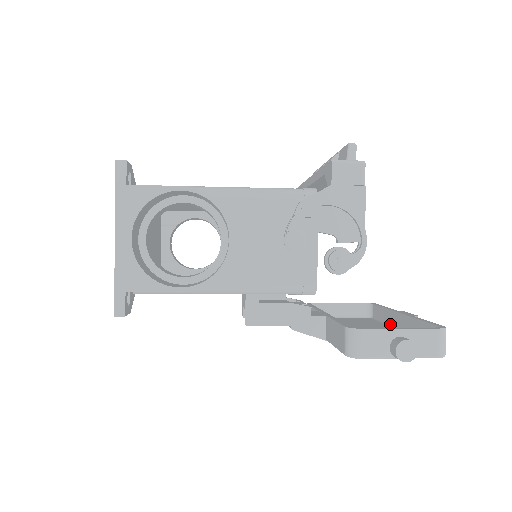
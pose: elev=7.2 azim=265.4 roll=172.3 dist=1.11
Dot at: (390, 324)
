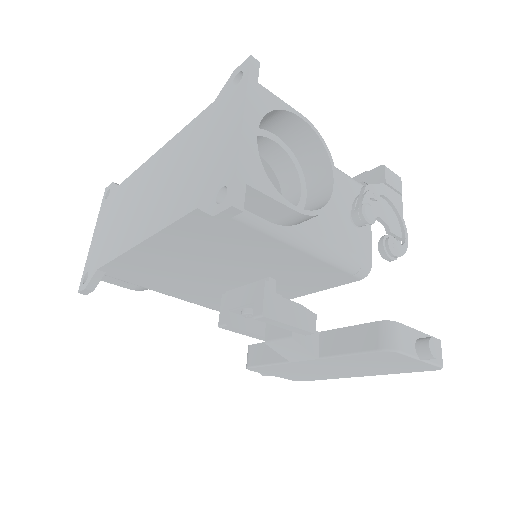
Dot at: occluded
